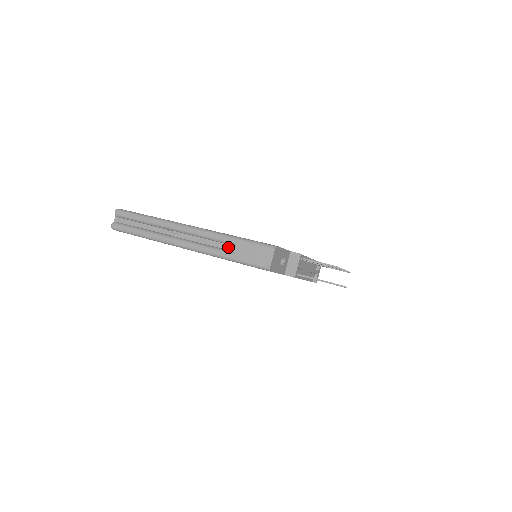
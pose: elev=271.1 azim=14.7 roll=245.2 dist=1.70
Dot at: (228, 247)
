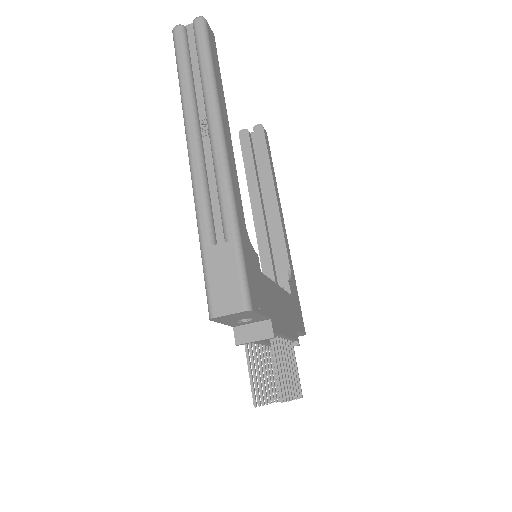
Dot at: (220, 228)
